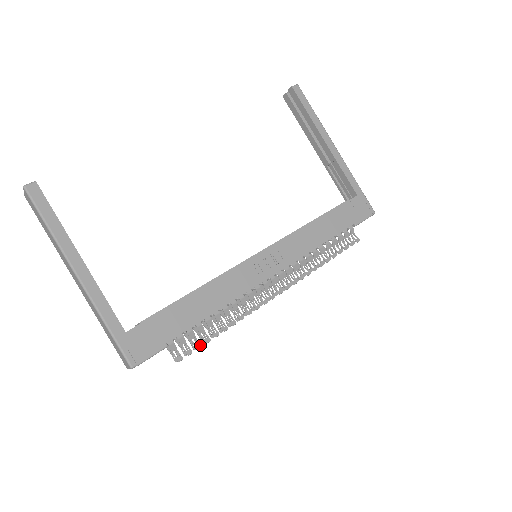
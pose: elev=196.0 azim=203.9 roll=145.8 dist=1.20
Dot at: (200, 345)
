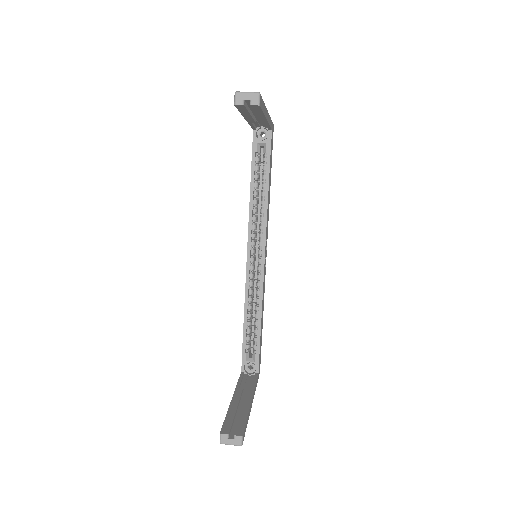
Dot at: occluded
